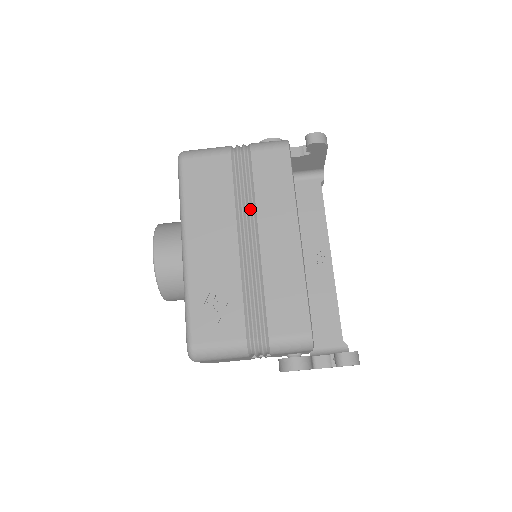
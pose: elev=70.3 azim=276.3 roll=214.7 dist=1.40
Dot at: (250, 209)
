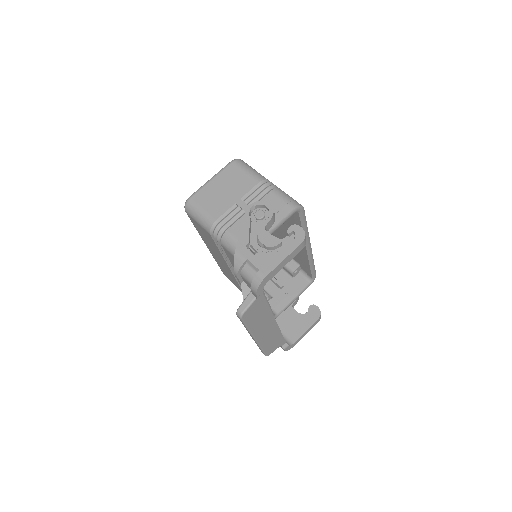
Dot at: occluded
